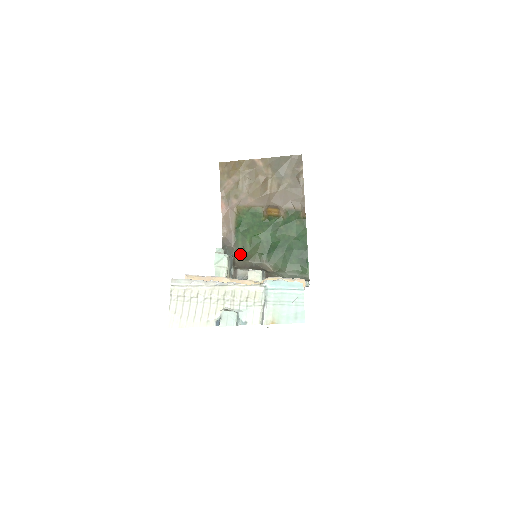
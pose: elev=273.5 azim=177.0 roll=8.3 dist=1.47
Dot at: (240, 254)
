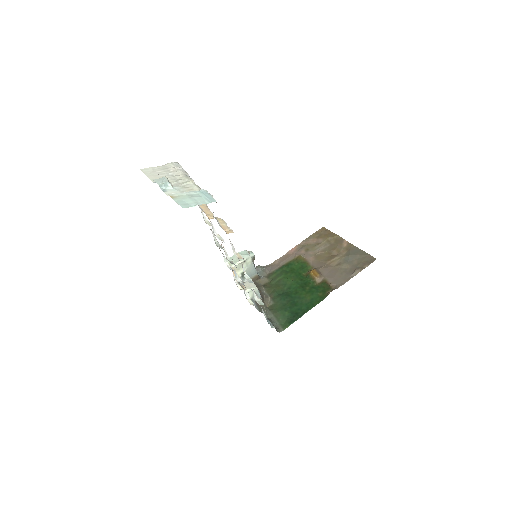
Dot at: (266, 281)
